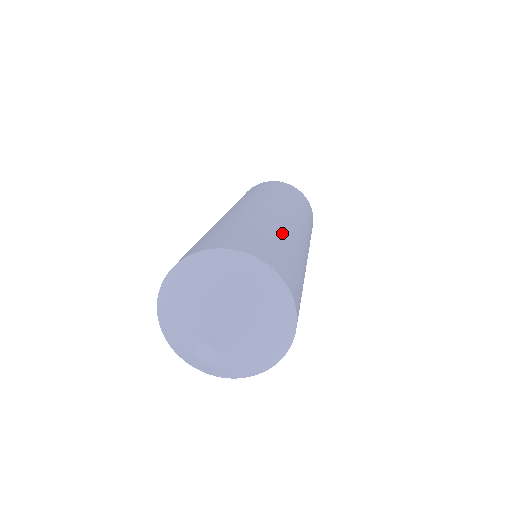
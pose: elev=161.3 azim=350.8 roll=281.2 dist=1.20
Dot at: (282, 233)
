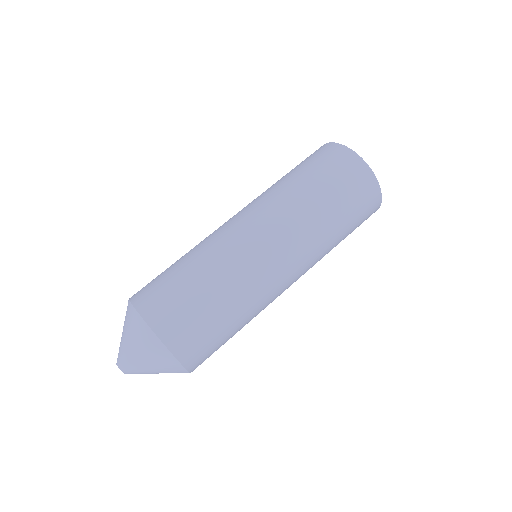
Dot at: (249, 320)
